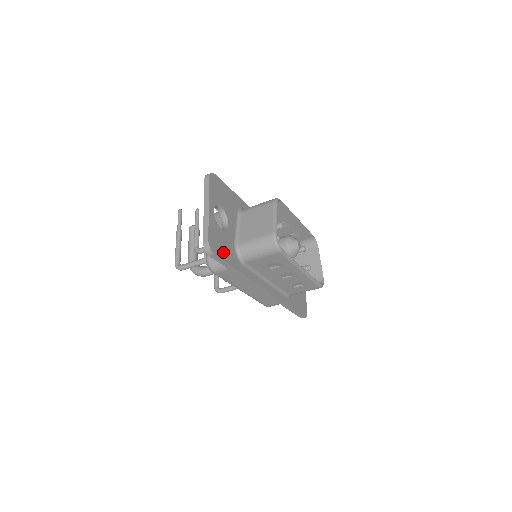
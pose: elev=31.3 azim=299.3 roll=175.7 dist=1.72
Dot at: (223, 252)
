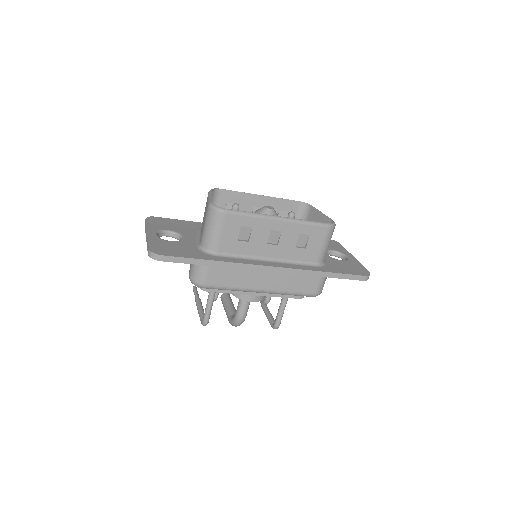
Dot at: (177, 253)
